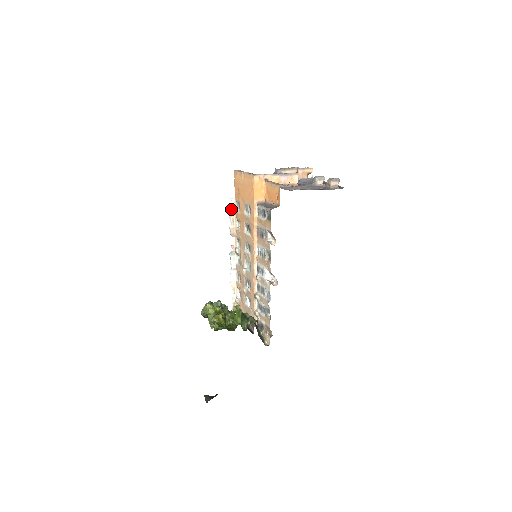
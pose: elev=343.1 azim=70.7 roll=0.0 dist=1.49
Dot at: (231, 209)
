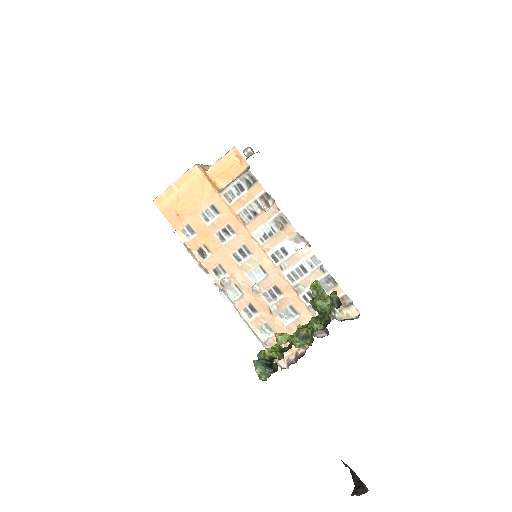
Dot at: (182, 243)
